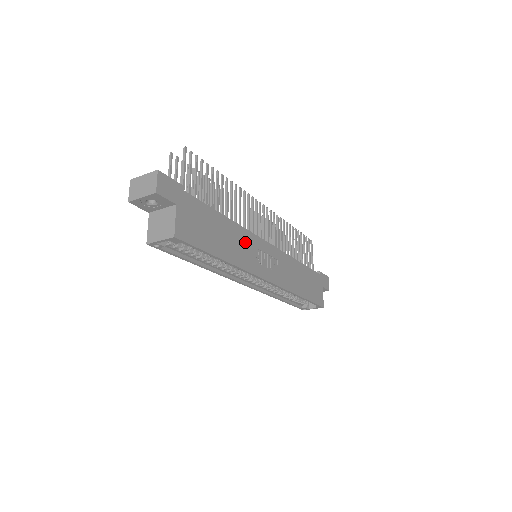
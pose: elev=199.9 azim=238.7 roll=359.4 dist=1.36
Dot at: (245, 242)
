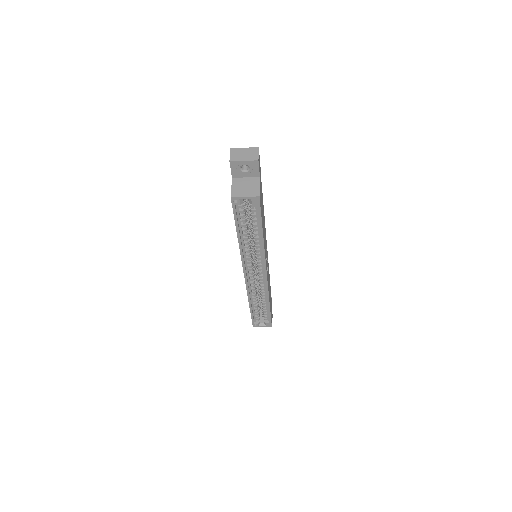
Dot at: (265, 236)
